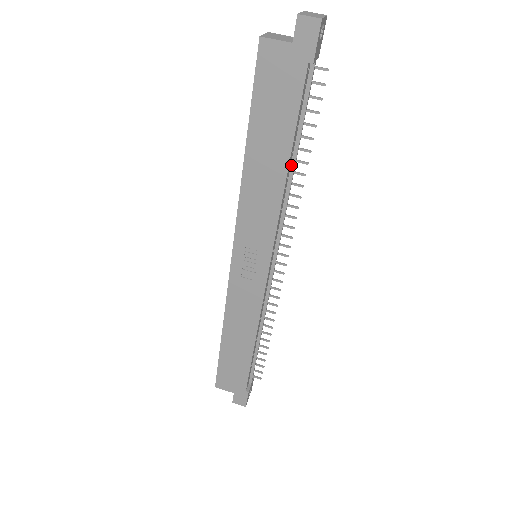
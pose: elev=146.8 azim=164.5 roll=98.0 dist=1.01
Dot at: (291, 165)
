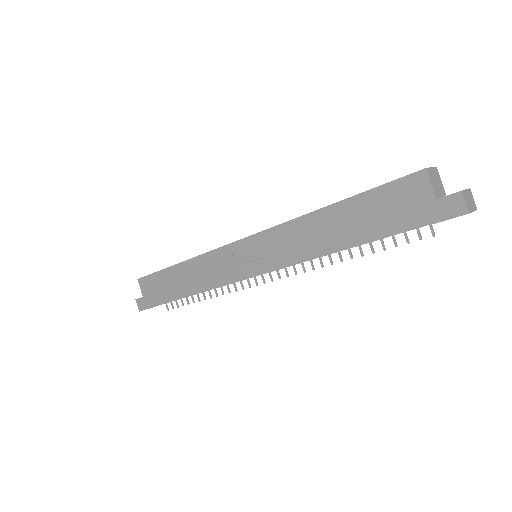
Dot at: (342, 247)
